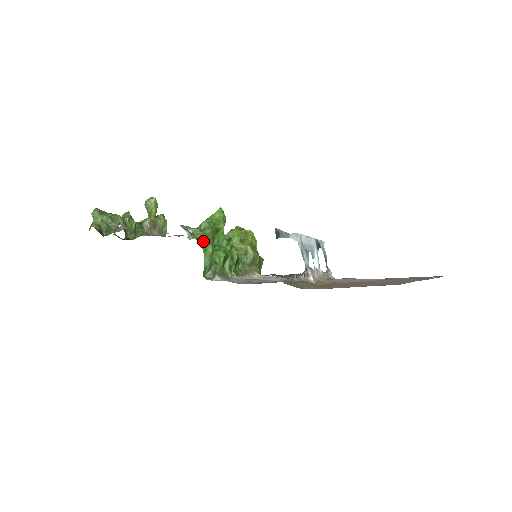
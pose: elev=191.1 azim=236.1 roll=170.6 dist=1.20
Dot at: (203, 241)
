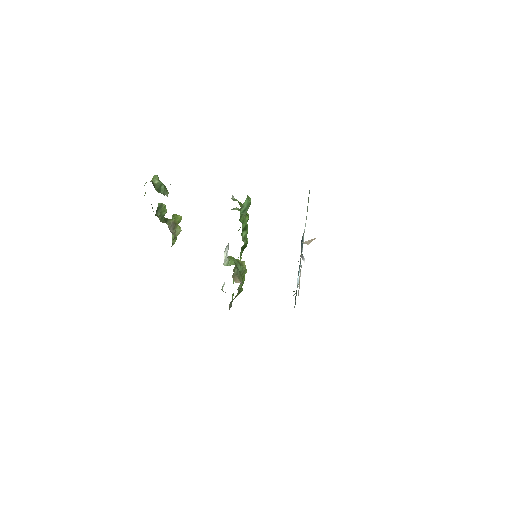
Dot at: (247, 195)
